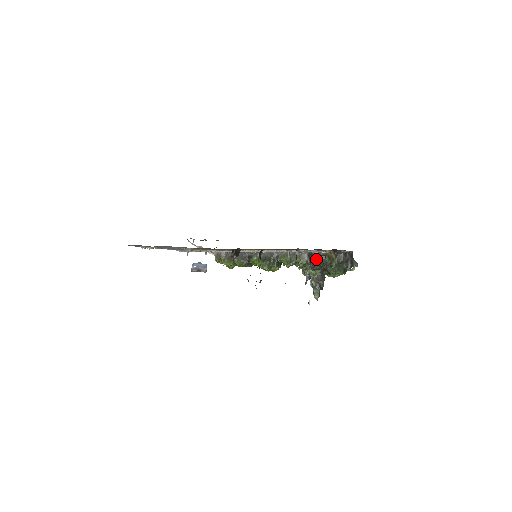
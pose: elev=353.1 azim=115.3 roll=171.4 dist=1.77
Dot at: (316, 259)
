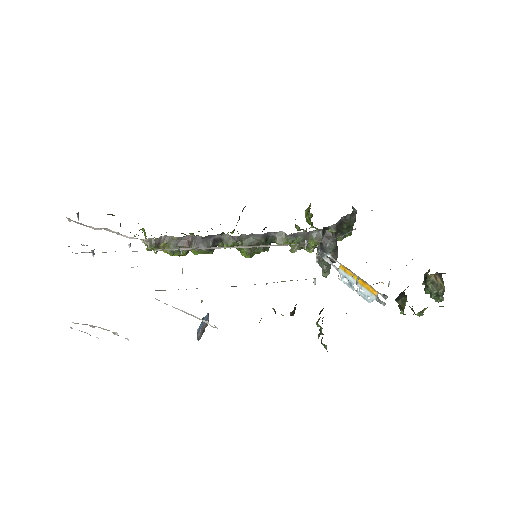
Dot at: (327, 230)
